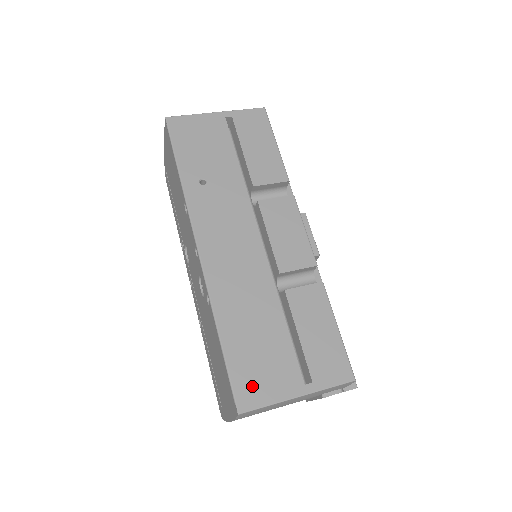
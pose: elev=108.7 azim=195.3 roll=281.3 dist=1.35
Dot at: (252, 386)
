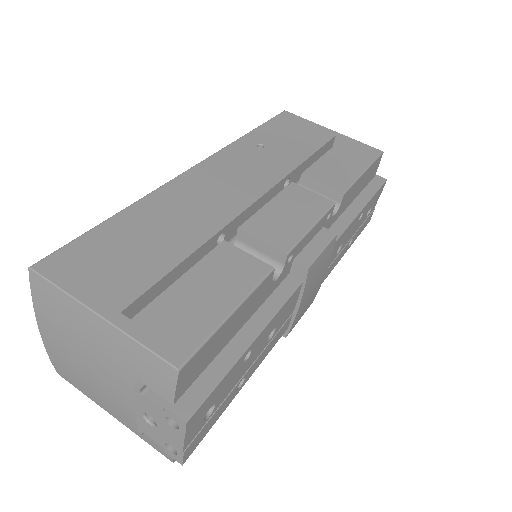
Dot at: (77, 263)
